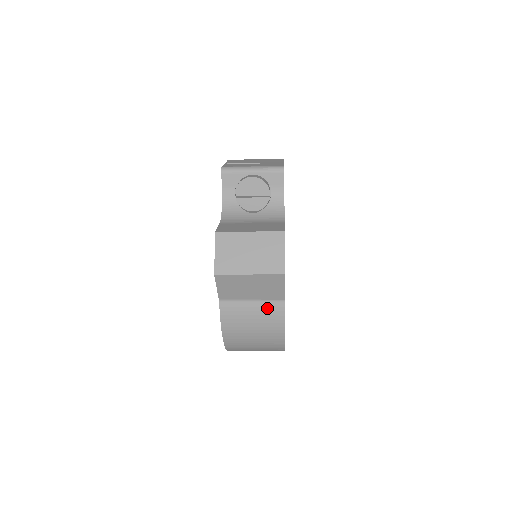
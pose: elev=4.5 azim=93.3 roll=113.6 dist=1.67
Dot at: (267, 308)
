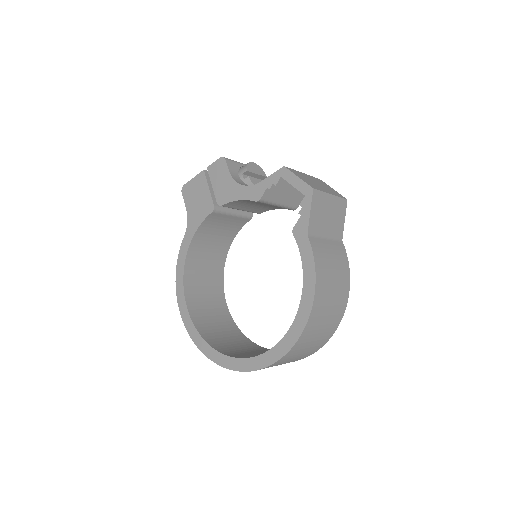
Dot at: (336, 247)
